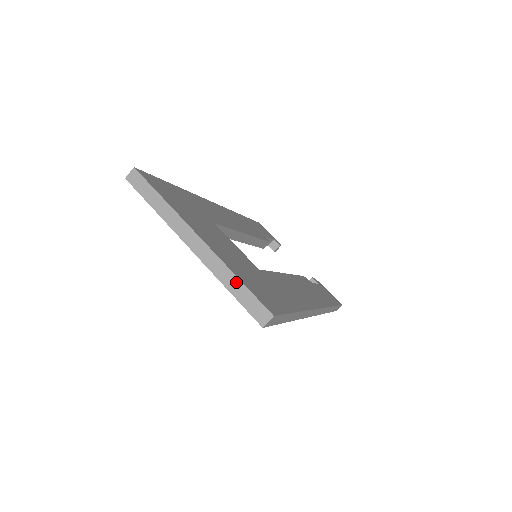
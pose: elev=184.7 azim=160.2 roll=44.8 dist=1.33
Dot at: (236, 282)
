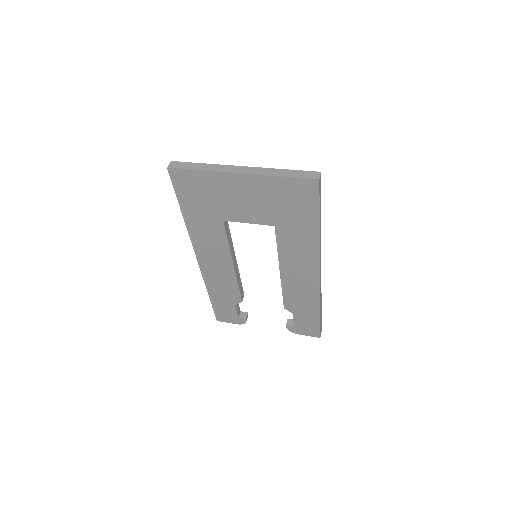
Dot at: (285, 171)
